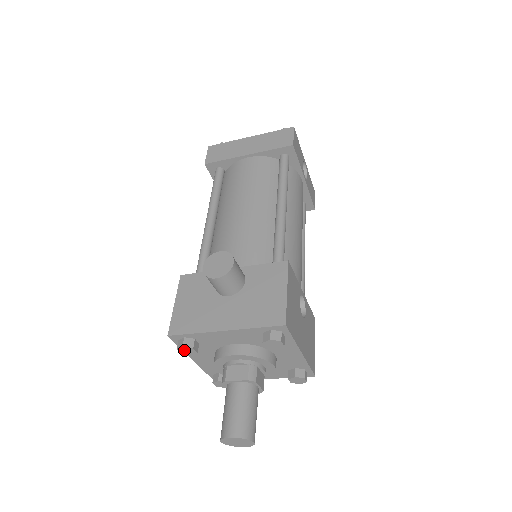
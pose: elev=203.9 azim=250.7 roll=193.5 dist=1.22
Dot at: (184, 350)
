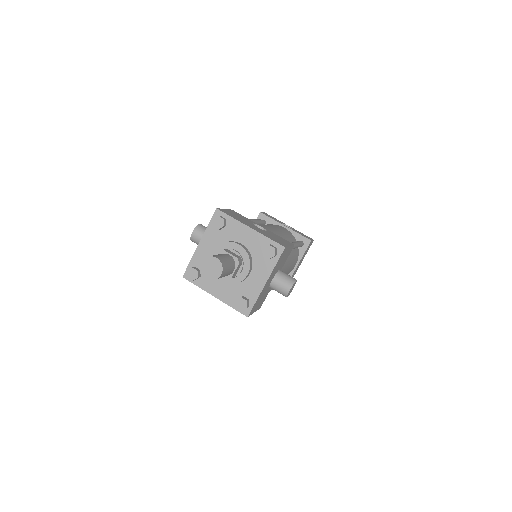
Dot at: (190, 275)
